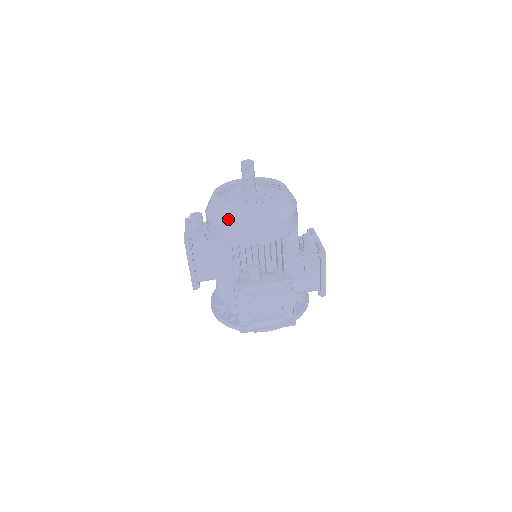
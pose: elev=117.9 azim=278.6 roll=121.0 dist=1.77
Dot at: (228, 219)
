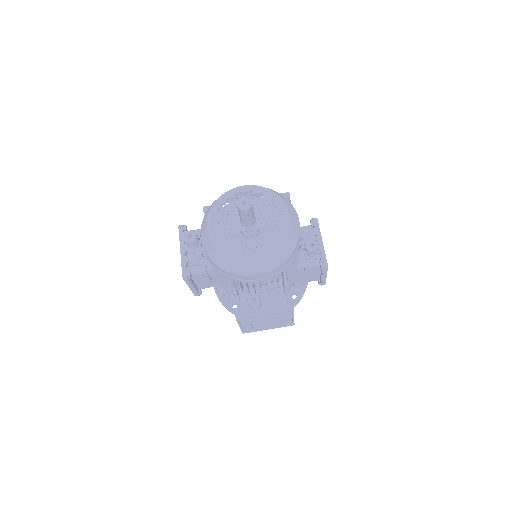
Dot at: (226, 265)
